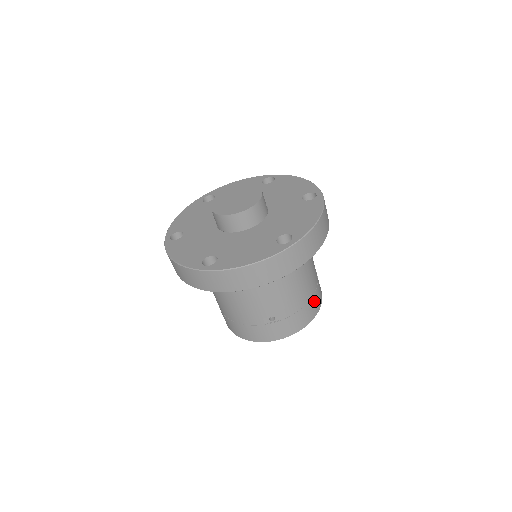
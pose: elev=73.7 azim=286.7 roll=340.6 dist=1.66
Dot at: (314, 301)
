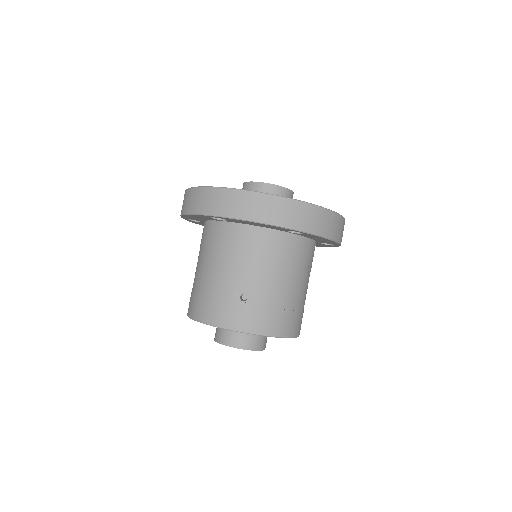
Dot at: (291, 318)
